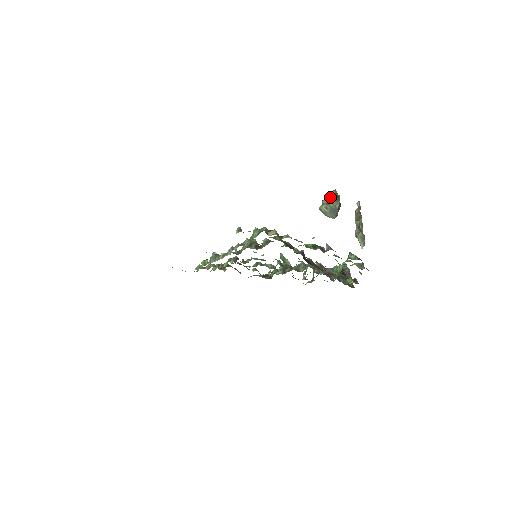
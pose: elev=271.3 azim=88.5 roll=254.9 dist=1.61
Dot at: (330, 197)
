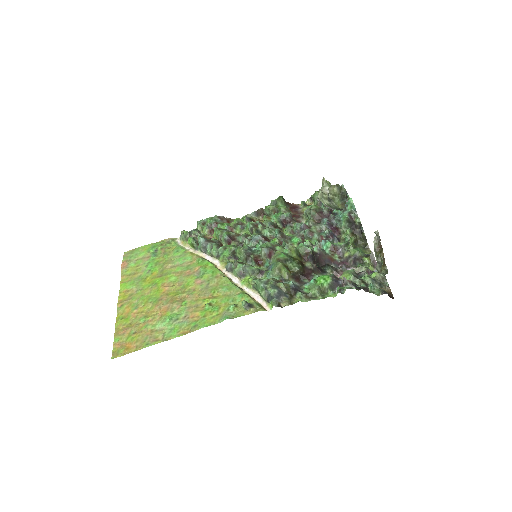
Dot at: (333, 195)
